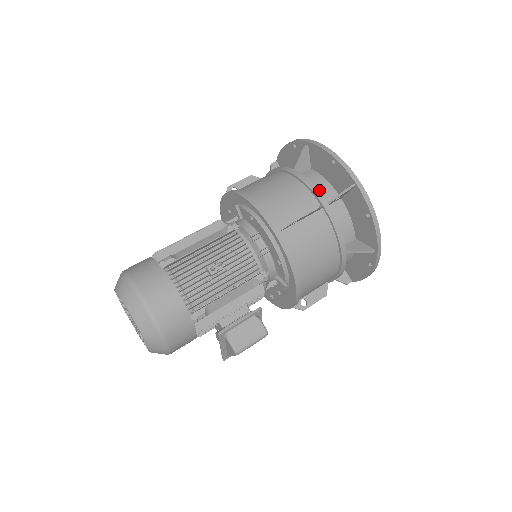
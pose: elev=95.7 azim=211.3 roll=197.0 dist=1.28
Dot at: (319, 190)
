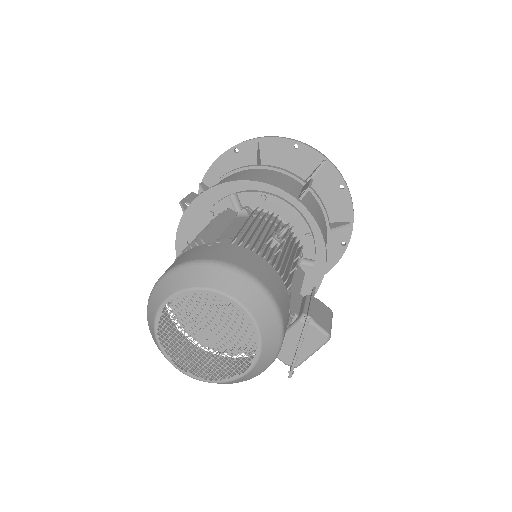
Dot at: occluded
